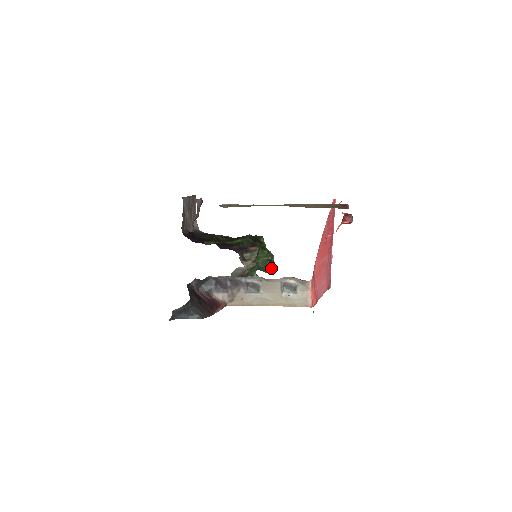
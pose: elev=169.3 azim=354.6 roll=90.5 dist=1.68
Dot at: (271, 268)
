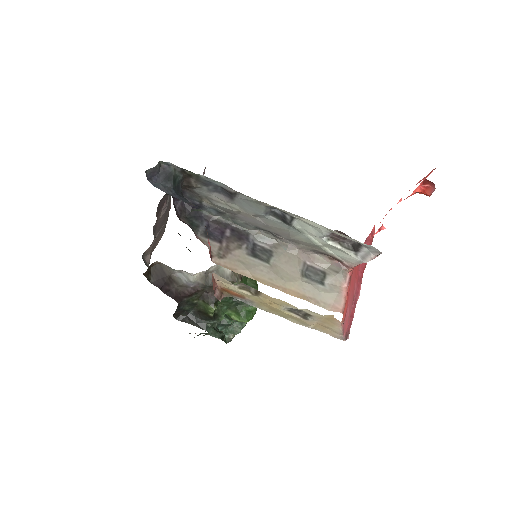
Dot at: (250, 315)
